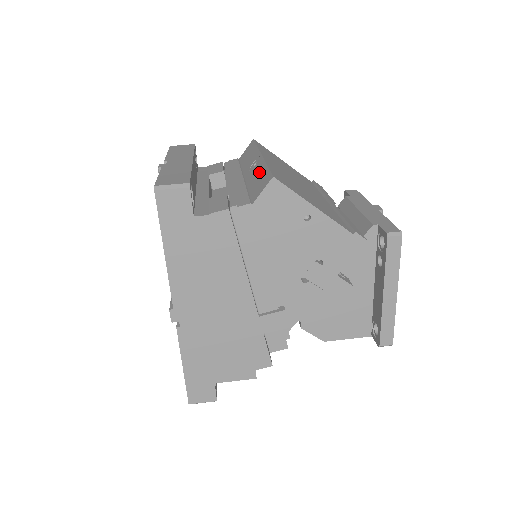
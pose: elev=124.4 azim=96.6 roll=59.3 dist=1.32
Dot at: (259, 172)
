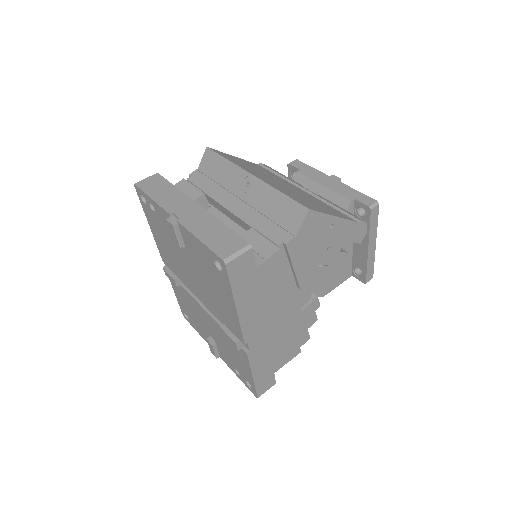
Dot at: (271, 198)
